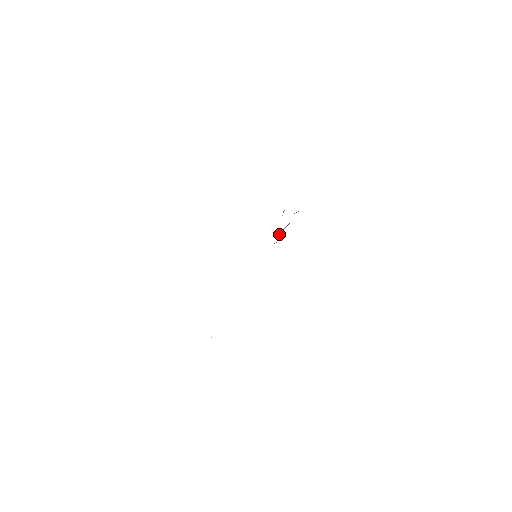
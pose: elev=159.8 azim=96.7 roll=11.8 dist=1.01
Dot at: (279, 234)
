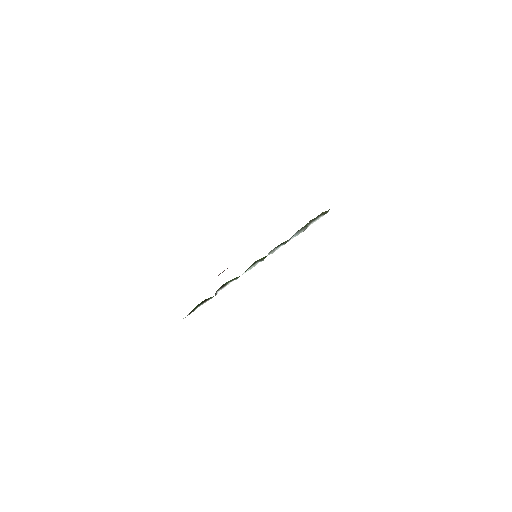
Dot at: (294, 235)
